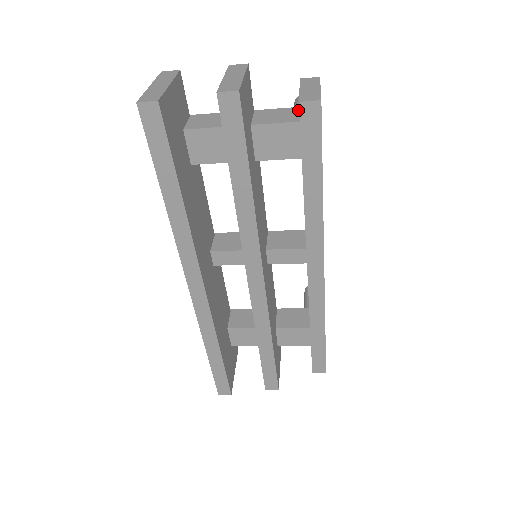
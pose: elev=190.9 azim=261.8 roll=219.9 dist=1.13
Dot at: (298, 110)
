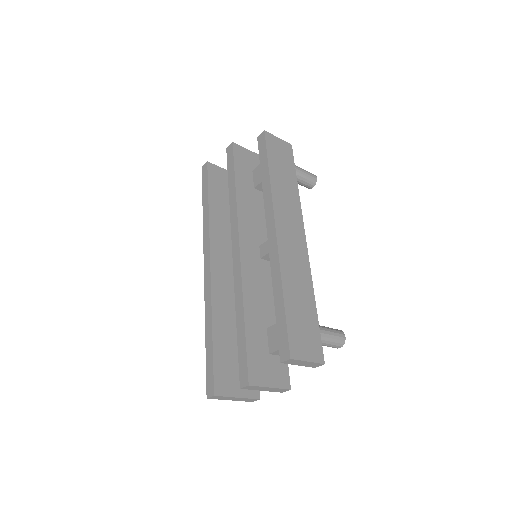
Dot at: occluded
